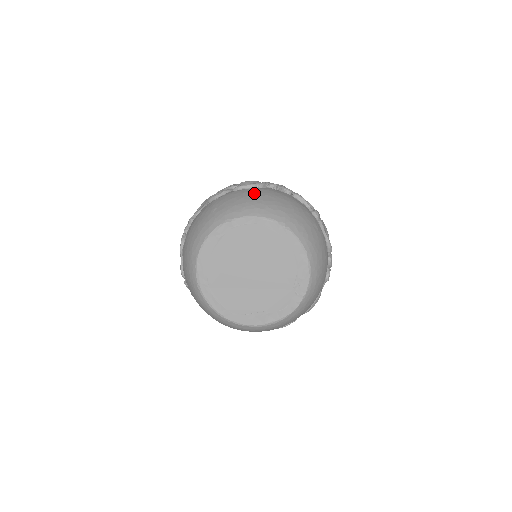
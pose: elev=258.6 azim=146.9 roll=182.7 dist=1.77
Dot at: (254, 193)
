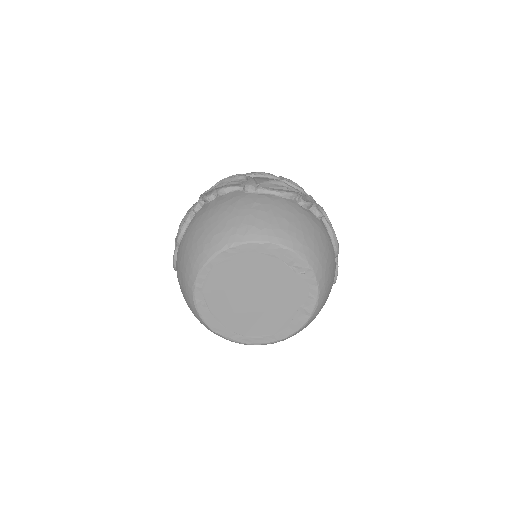
Dot at: (188, 239)
